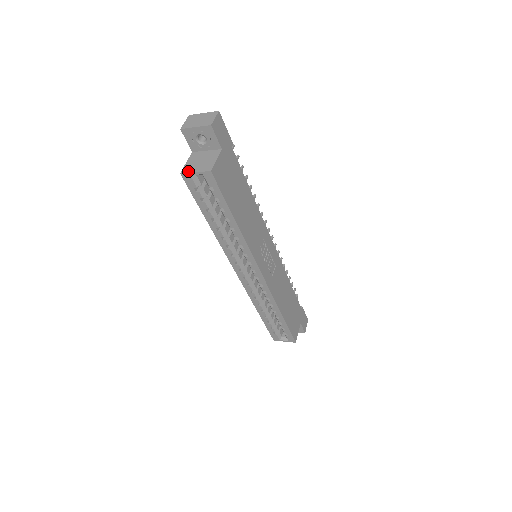
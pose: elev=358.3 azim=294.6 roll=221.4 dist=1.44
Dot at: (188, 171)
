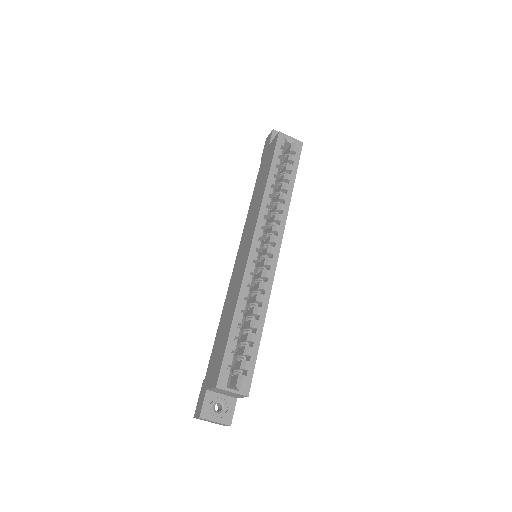
Dot at: (285, 135)
